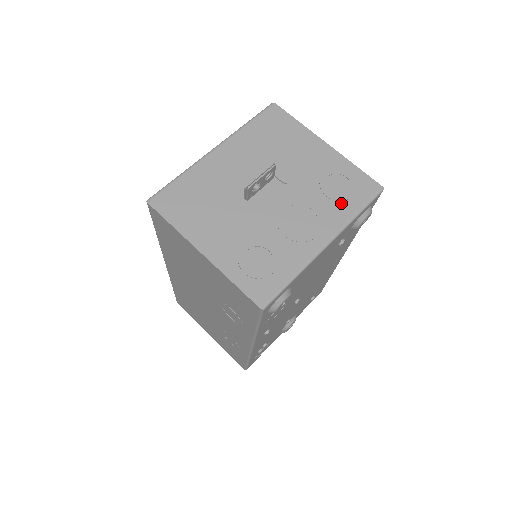
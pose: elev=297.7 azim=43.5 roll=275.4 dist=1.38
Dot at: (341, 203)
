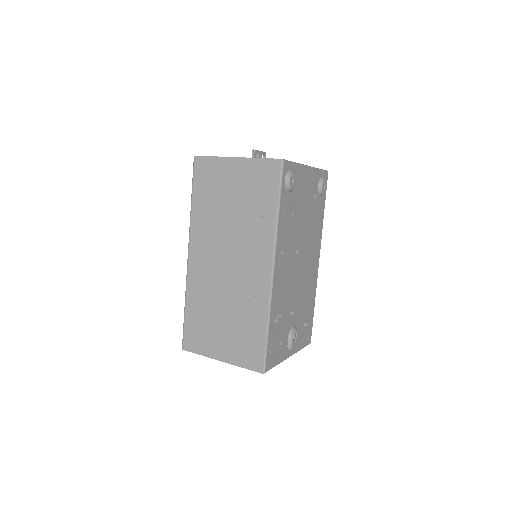
Dot at: occluded
